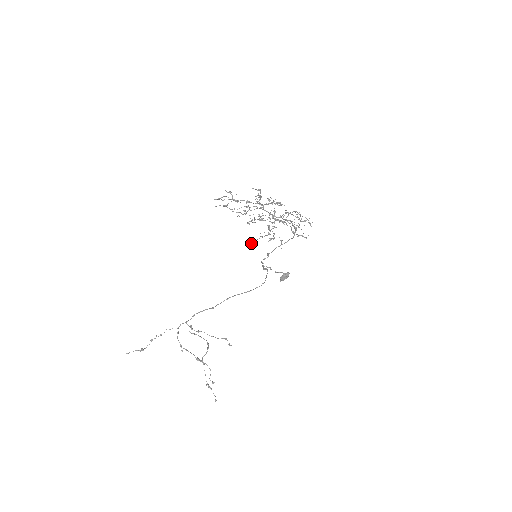
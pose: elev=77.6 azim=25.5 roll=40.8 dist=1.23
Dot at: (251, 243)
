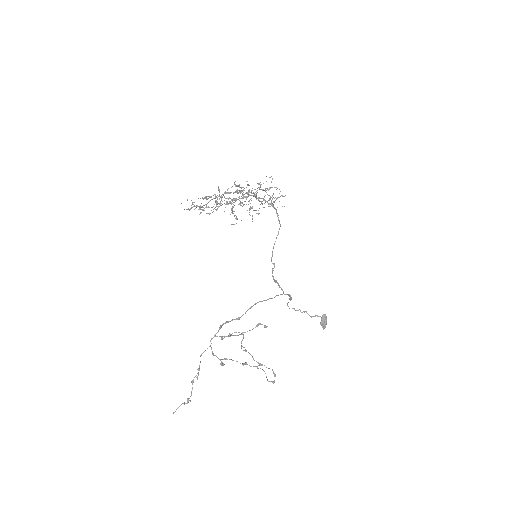
Dot at: (221, 196)
